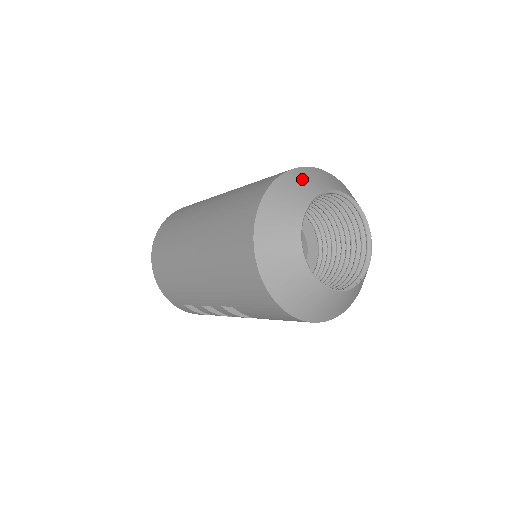
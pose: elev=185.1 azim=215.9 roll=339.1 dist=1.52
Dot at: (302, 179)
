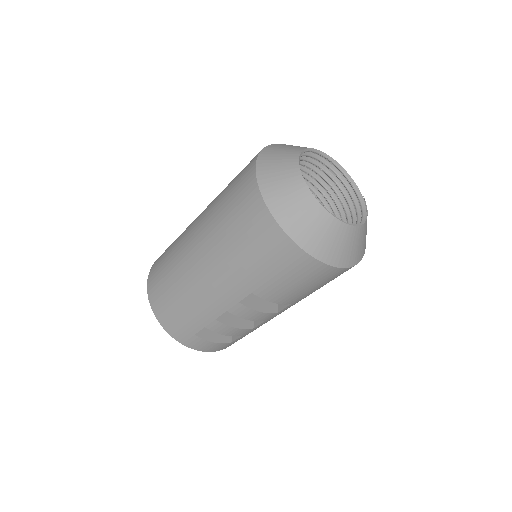
Dot at: (284, 146)
